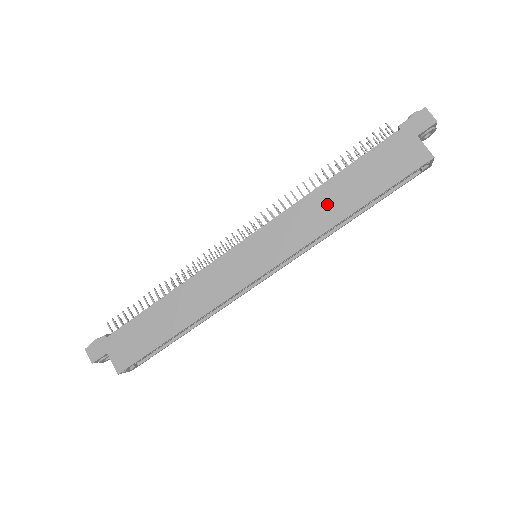
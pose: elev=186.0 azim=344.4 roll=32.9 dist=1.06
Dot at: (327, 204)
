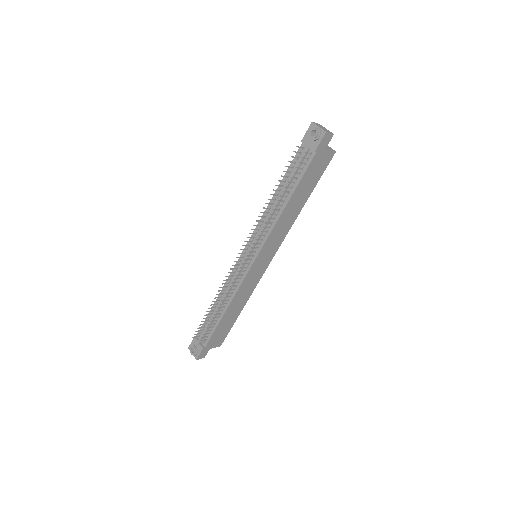
Dot at: (290, 214)
